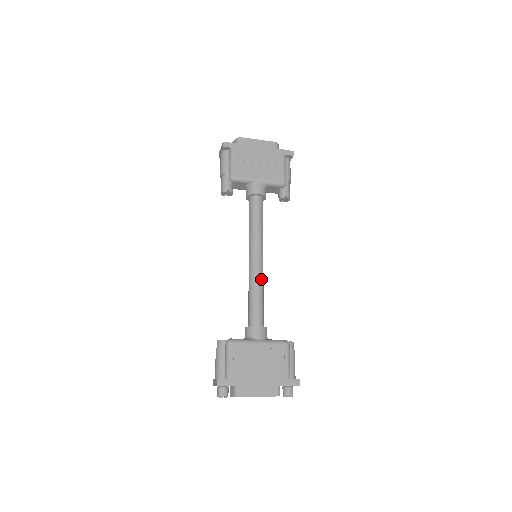
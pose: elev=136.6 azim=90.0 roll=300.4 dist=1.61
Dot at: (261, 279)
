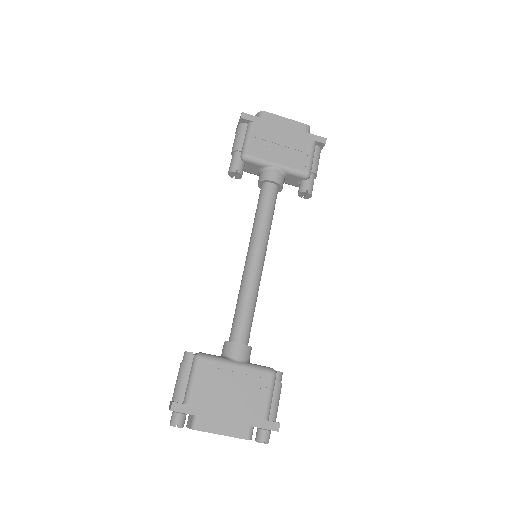
Dot at: (256, 285)
